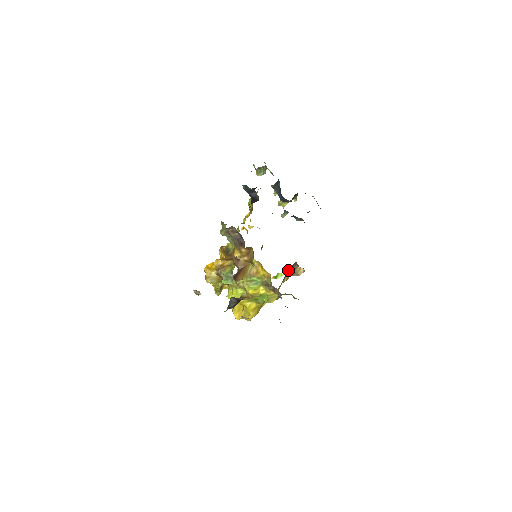
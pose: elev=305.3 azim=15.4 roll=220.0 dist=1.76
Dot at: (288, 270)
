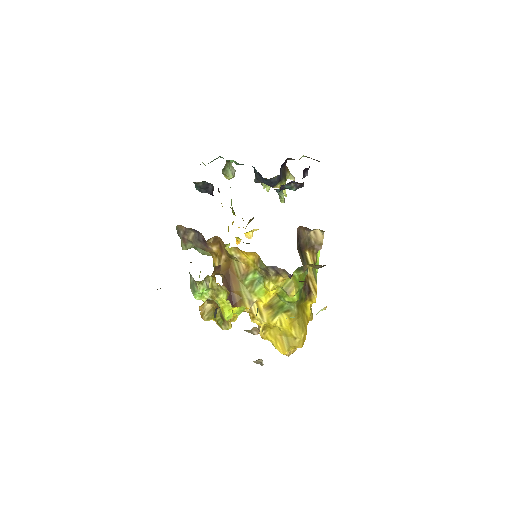
Dot at: (299, 244)
